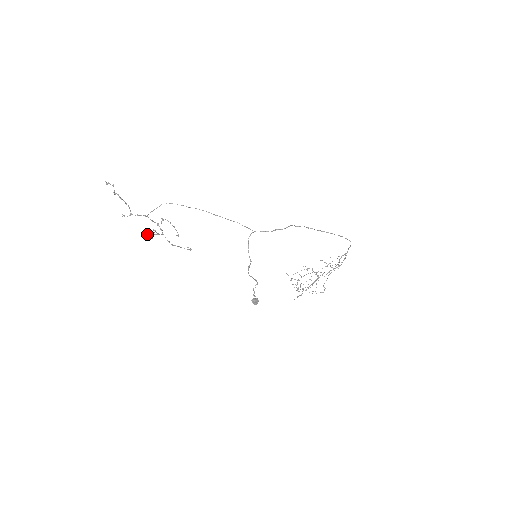
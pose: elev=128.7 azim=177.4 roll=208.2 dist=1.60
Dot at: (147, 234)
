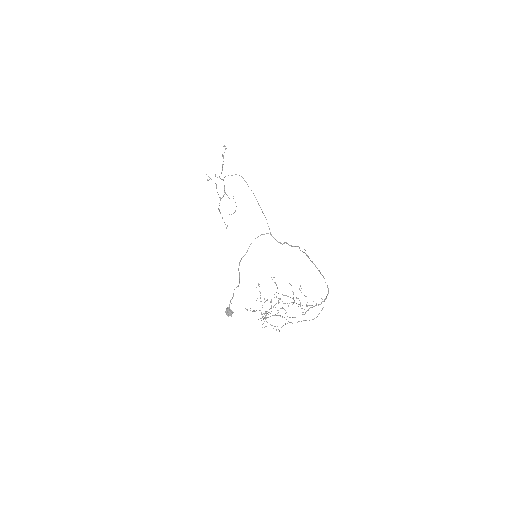
Dot at: occluded
